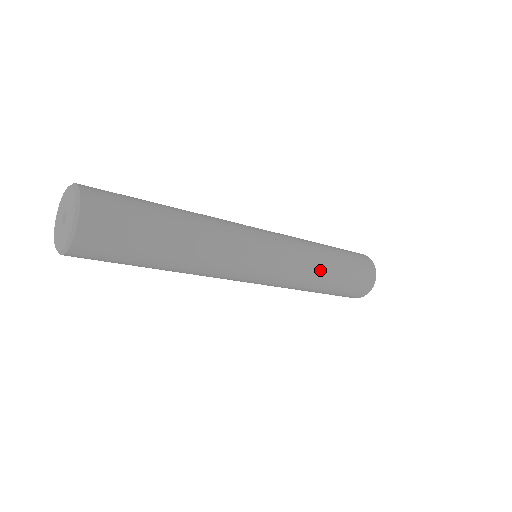
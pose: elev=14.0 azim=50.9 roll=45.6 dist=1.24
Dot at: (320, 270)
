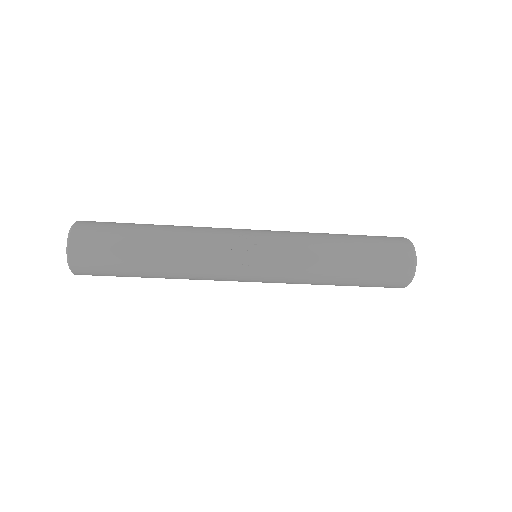
Dot at: (320, 279)
